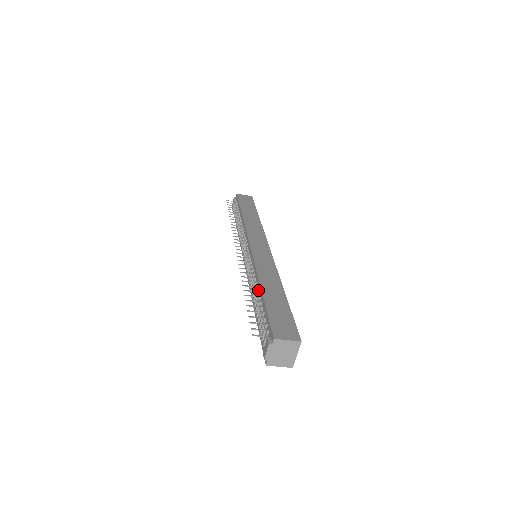
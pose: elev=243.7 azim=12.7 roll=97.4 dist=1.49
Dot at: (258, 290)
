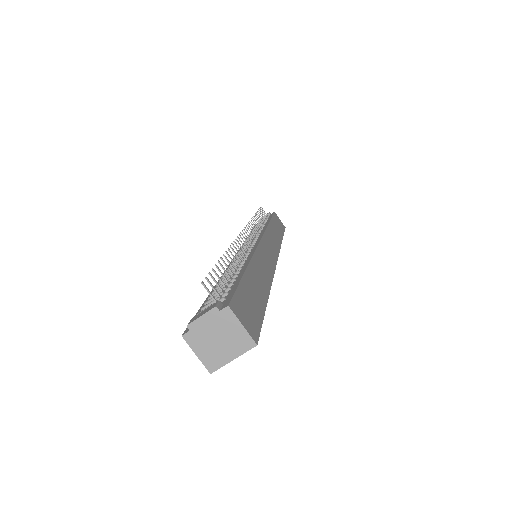
Dot at: (241, 267)
